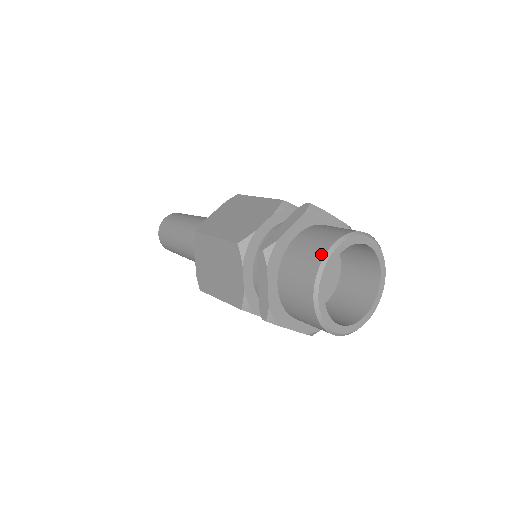
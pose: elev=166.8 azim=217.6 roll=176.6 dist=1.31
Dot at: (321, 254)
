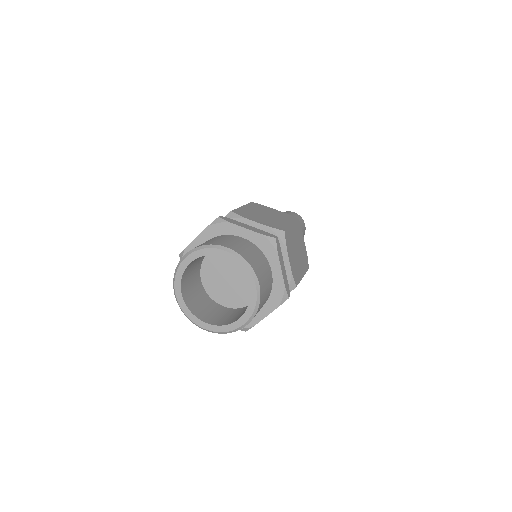
Dot at: (217, 243)
